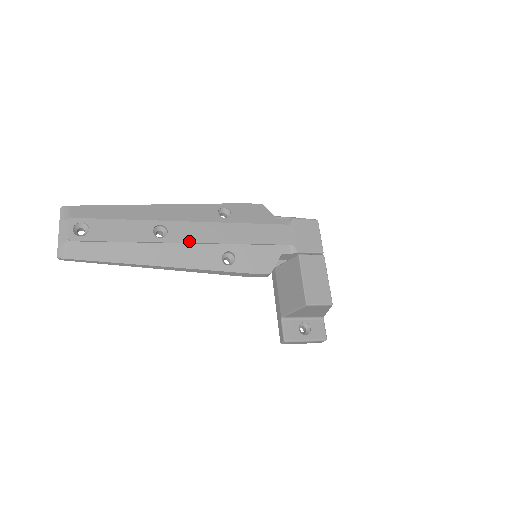
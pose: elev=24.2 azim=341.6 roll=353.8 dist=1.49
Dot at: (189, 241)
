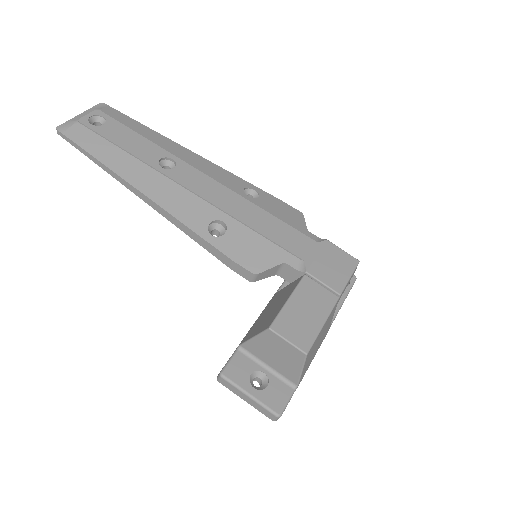
Dot at: (188, 186)
